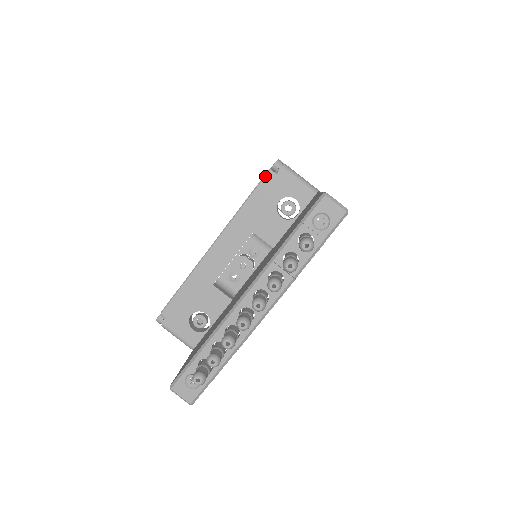
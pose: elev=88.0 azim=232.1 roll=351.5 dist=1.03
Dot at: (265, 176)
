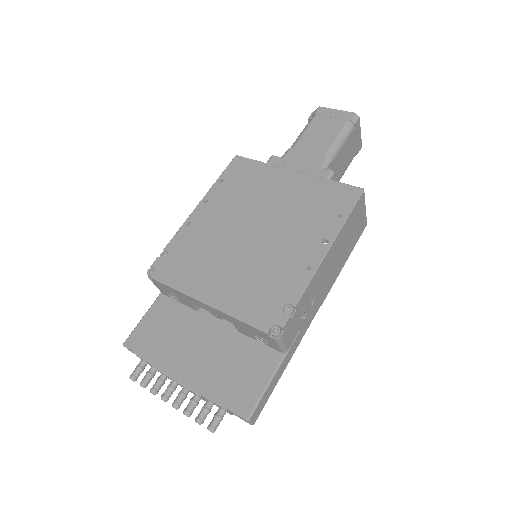
Dot at: (261, 331)
